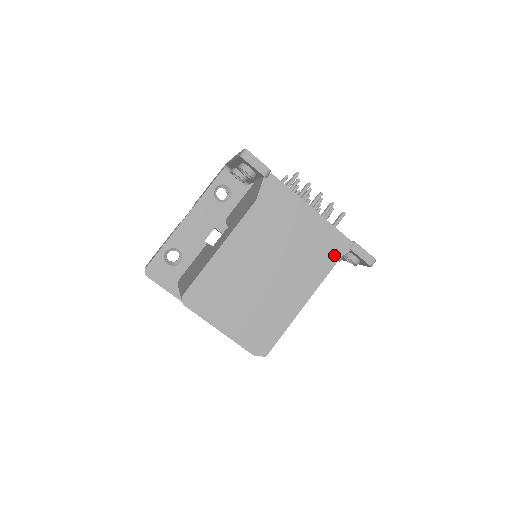
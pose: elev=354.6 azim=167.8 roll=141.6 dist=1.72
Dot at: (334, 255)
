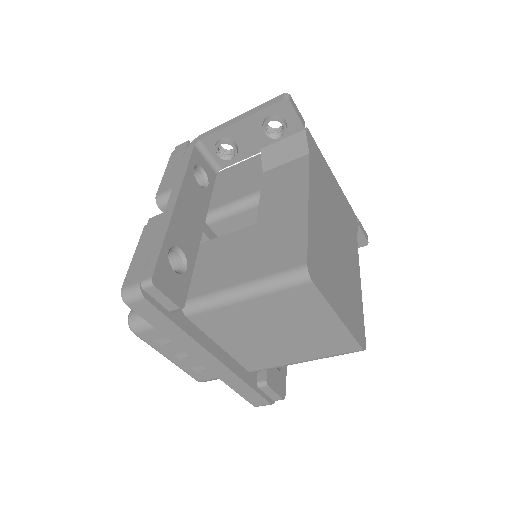
Dot at: (355, 228)
